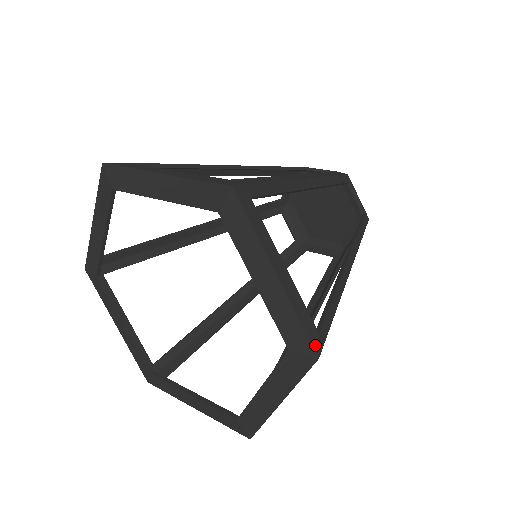
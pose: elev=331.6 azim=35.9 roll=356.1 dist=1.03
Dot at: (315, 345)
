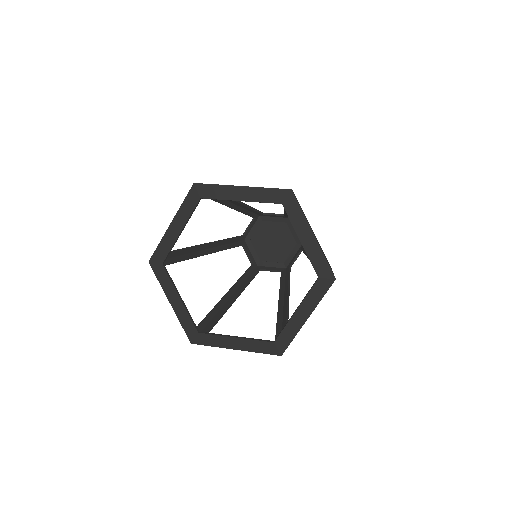
Dot at: (333, 273)
